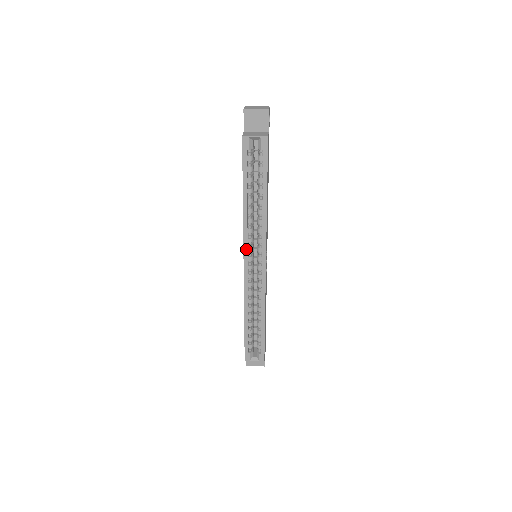
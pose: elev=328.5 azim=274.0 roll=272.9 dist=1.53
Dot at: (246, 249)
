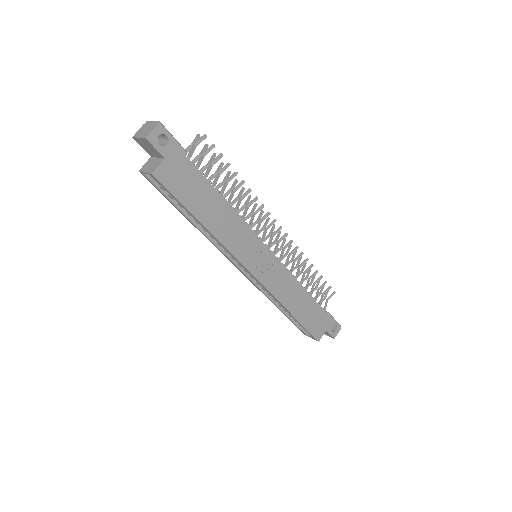
Dot at: (228, 258)
